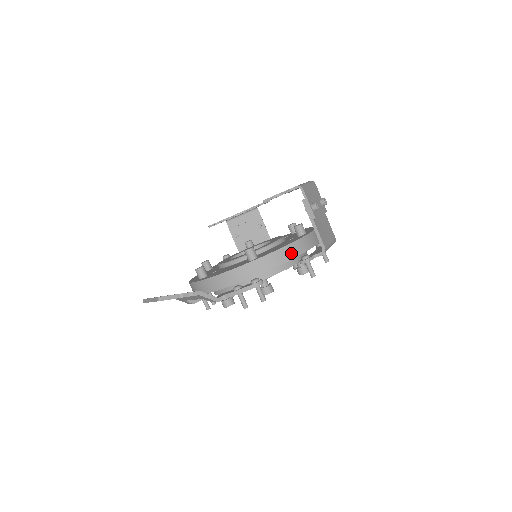
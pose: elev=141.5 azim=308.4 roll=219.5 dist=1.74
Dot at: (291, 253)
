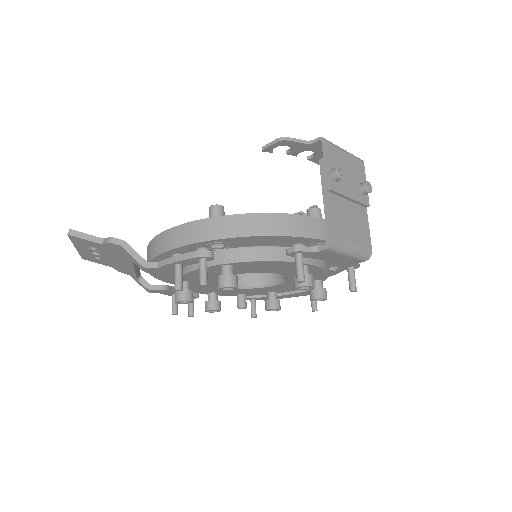
Dot at: (272, 227)
